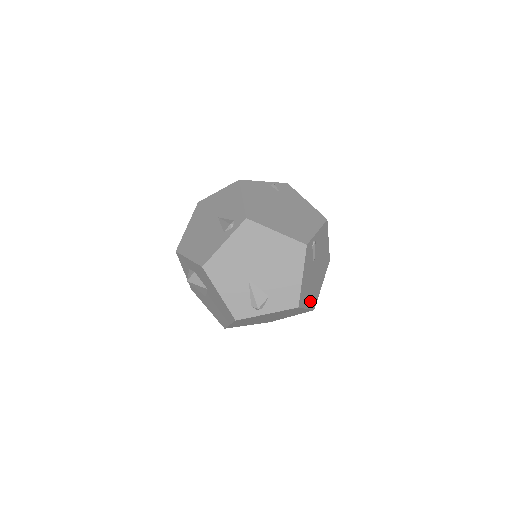
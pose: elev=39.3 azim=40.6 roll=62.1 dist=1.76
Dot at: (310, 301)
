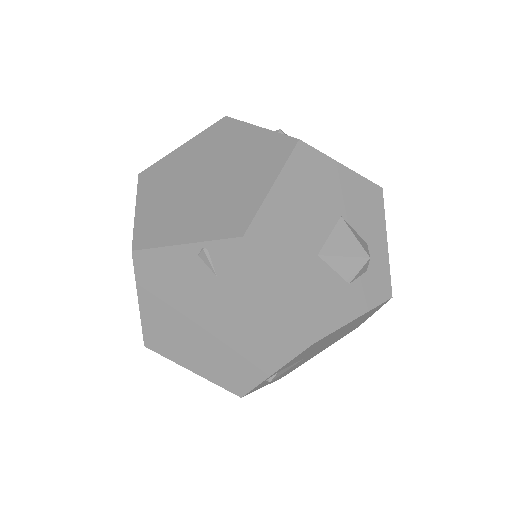
Dot at: occluded
